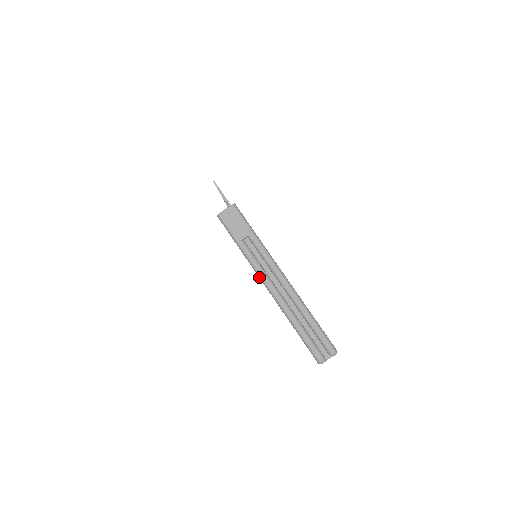
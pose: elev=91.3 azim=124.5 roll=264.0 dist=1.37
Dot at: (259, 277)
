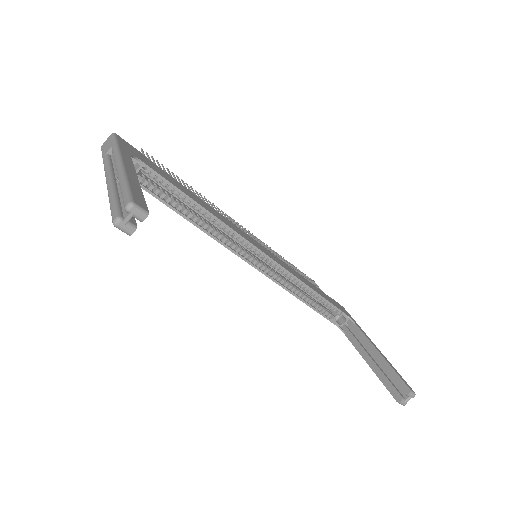
Dot at: (105, 175)
